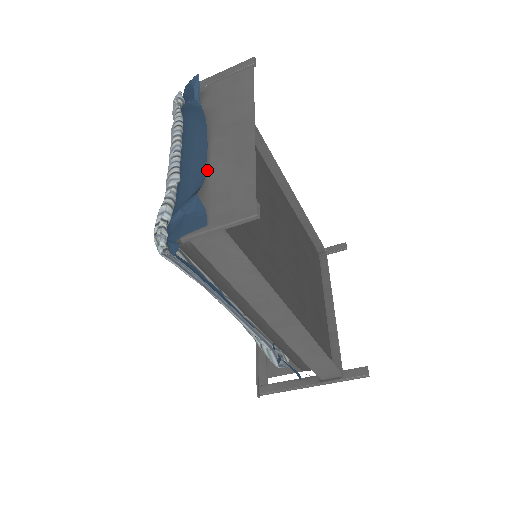
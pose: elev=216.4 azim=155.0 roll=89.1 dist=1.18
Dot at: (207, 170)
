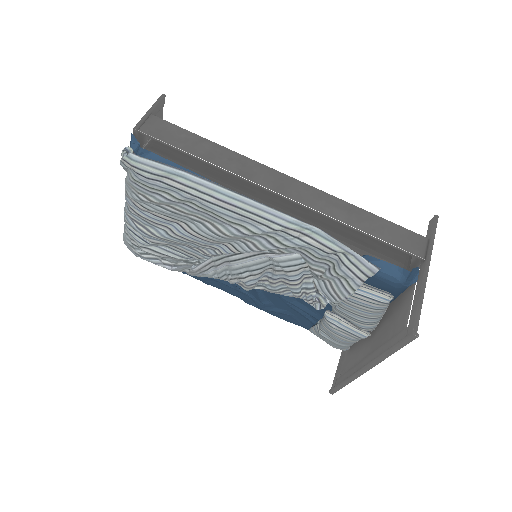
Dot at: occluded
